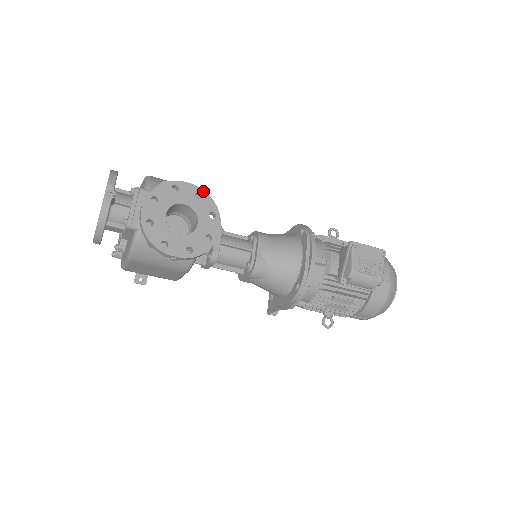
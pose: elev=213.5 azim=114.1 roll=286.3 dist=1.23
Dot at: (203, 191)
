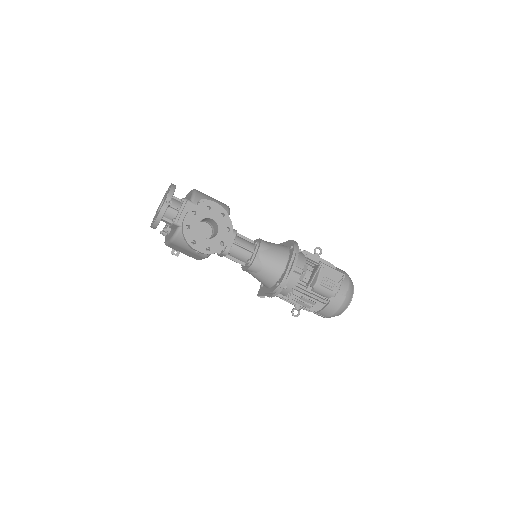
Dot at: (226, 213)
